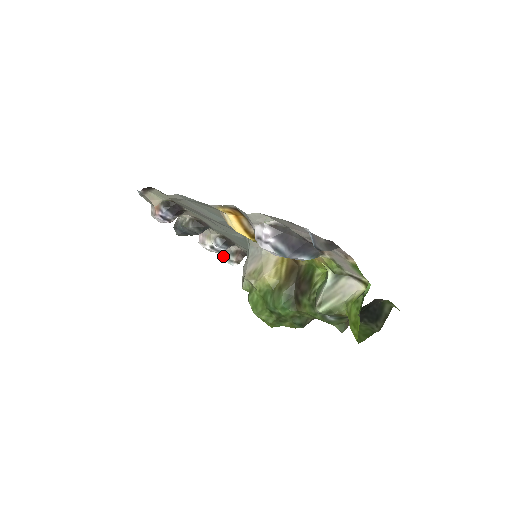
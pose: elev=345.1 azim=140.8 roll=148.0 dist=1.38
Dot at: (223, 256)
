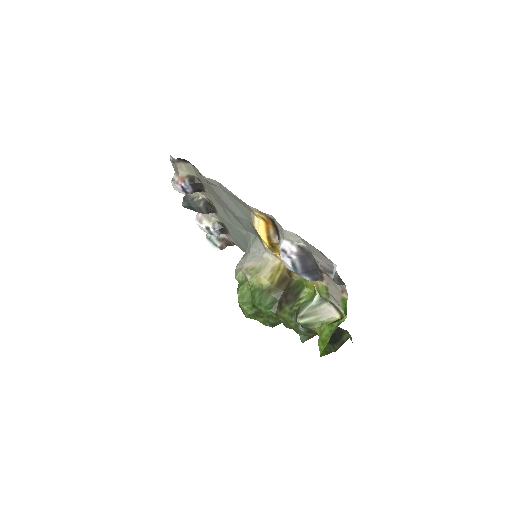
Dot at: (209, 237)
